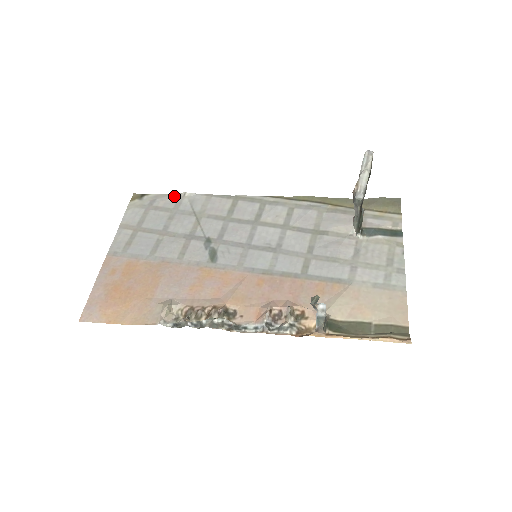
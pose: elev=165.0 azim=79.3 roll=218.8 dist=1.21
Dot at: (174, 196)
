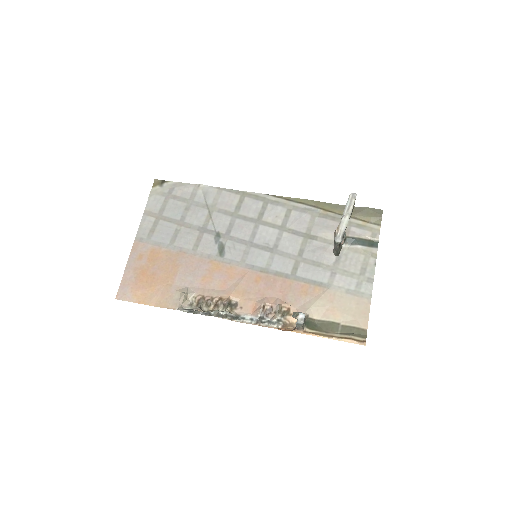
Dot at: (190, 186)
